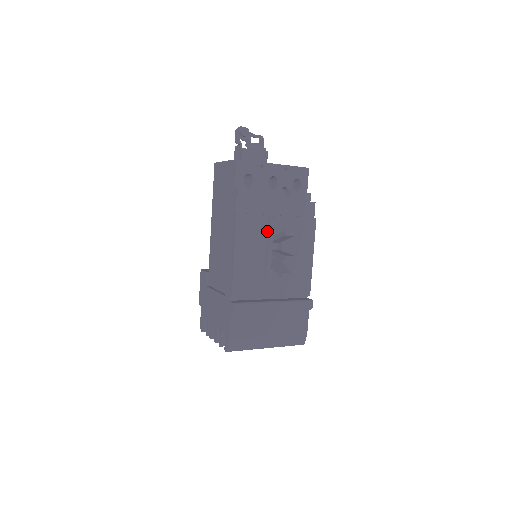
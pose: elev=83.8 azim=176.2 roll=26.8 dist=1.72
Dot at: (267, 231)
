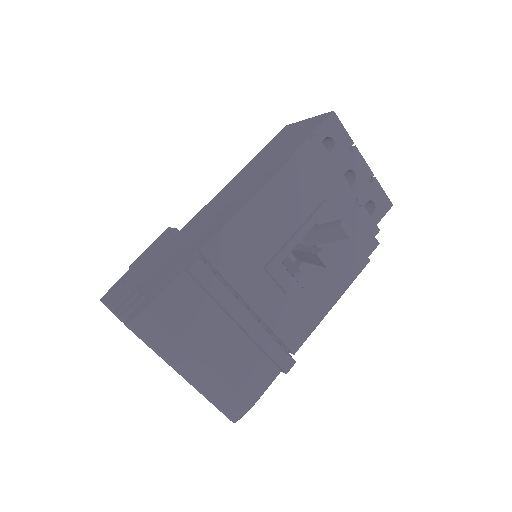
Dot at: (310, 214)
